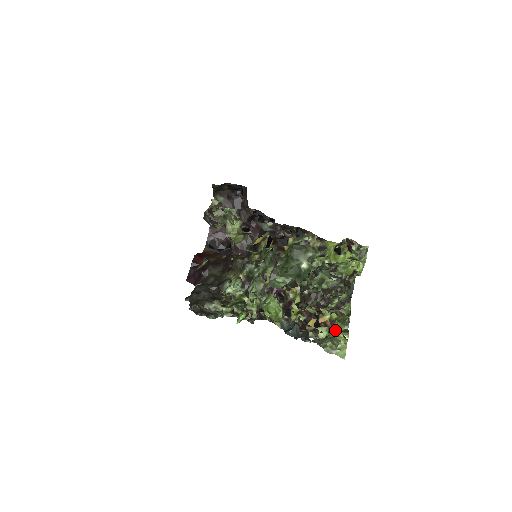
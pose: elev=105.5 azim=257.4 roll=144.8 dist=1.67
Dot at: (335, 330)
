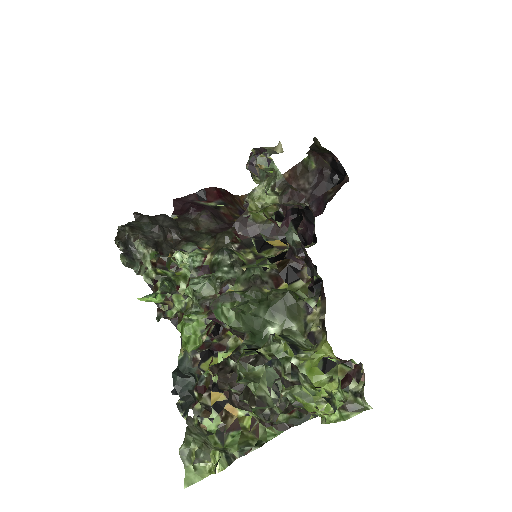
Dot at: (225, 439)
